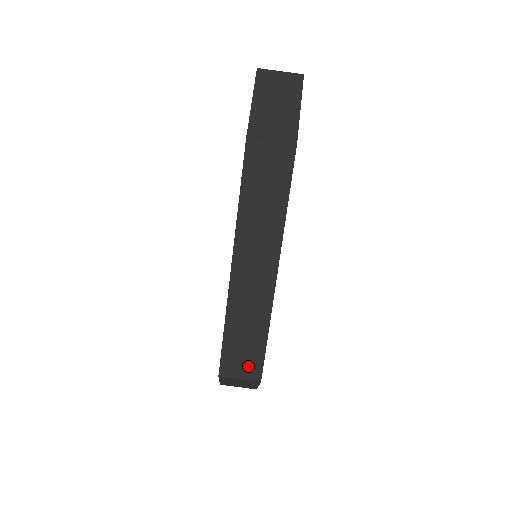
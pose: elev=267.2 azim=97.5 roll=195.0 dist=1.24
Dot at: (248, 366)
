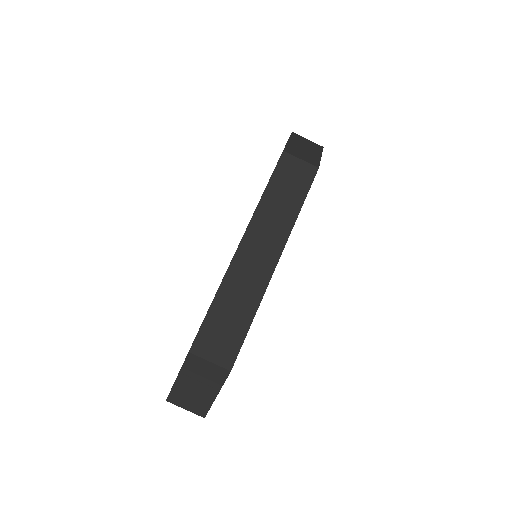
Dot at: (223, 348)
